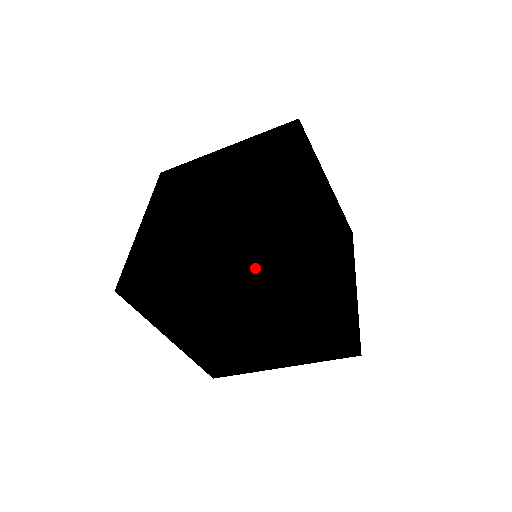
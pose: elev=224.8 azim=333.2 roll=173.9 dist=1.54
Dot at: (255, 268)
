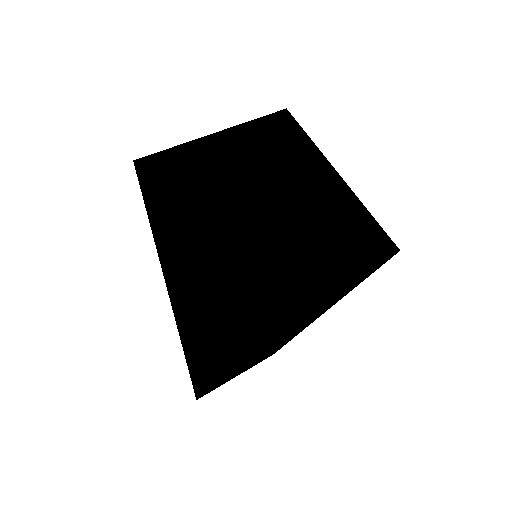
Dot at: occluded
